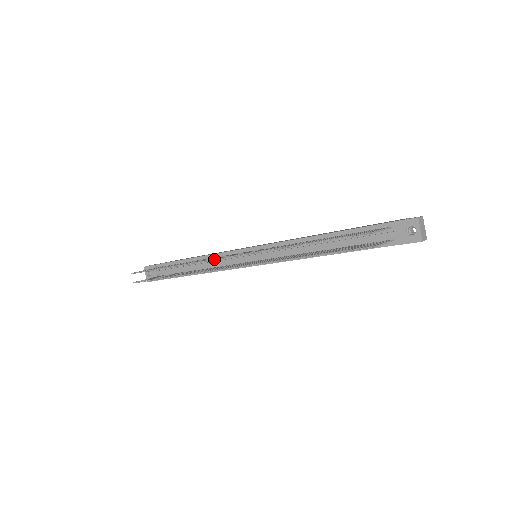
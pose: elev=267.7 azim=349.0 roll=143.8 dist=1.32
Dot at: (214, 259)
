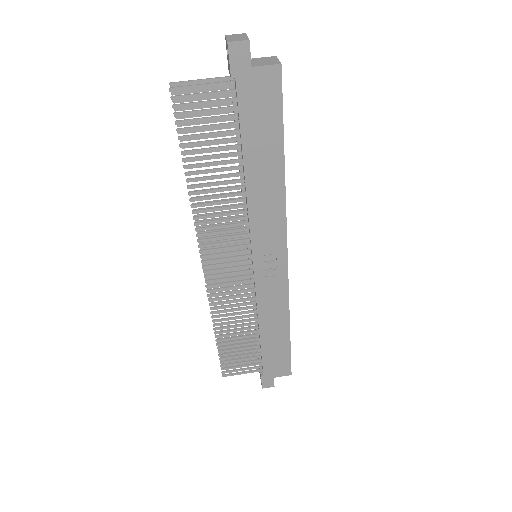
Dot at: occluded
